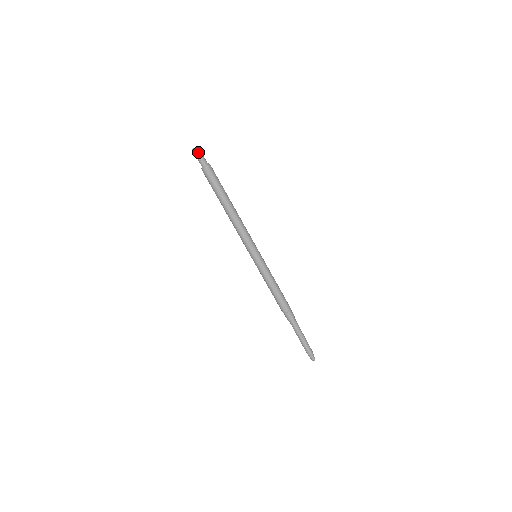
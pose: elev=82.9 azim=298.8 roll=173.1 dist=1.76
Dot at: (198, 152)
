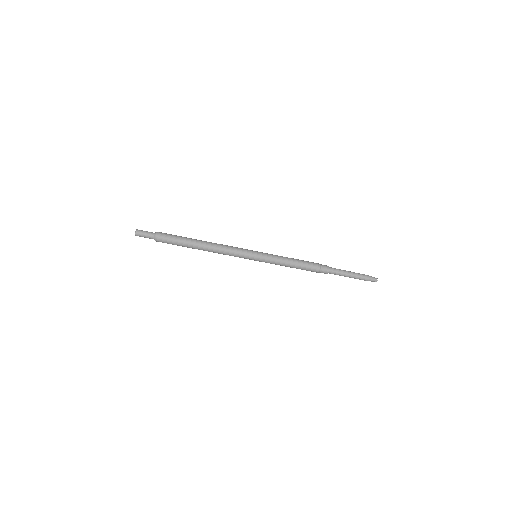
Dot at: (141, 231)
